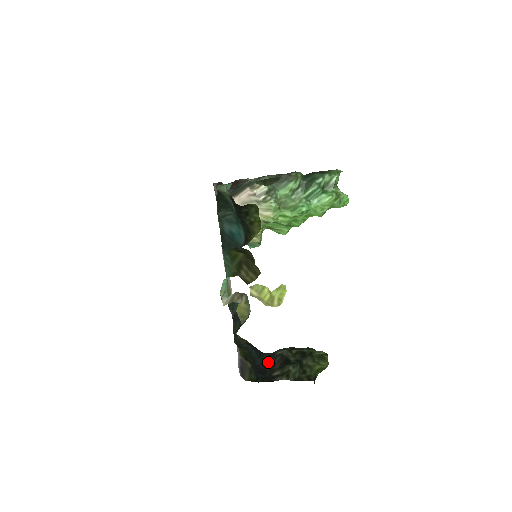
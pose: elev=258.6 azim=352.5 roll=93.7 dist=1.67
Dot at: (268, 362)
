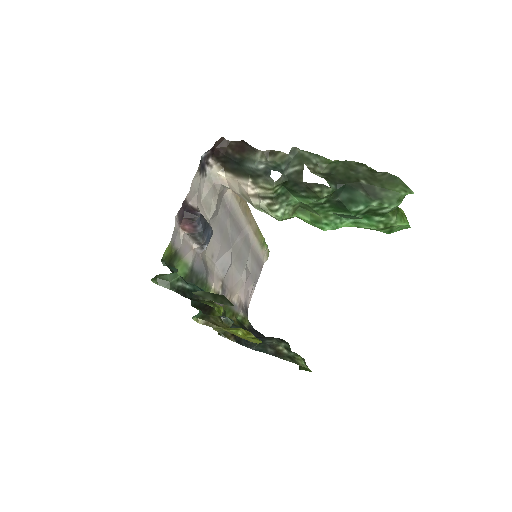
Dot at: (260, 337)
